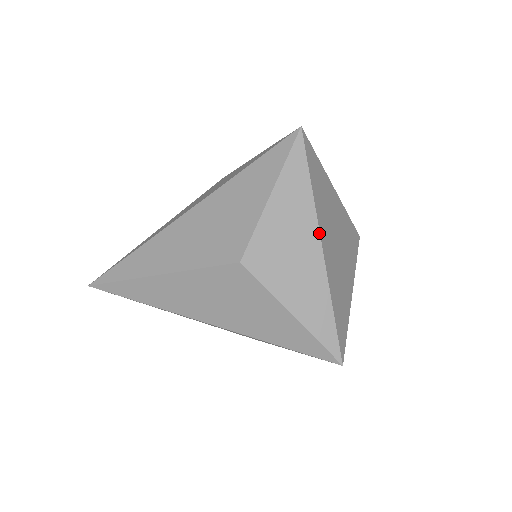
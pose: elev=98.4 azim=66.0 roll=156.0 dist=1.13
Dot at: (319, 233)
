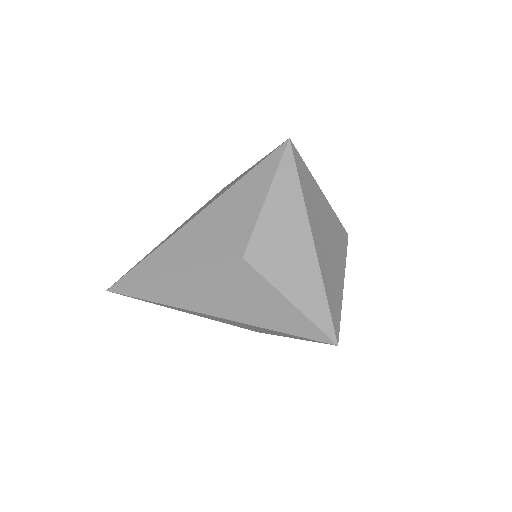
Dot at: (310, 229)
